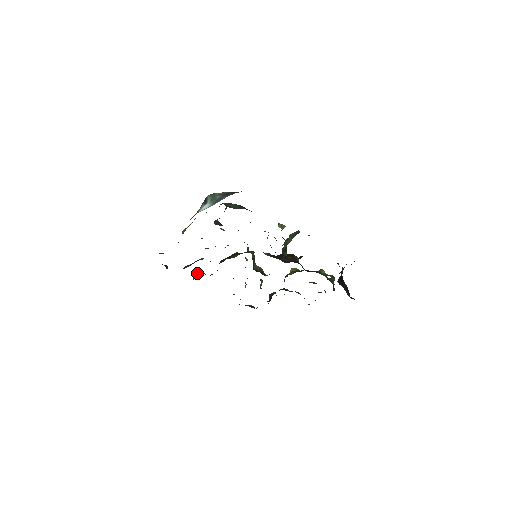
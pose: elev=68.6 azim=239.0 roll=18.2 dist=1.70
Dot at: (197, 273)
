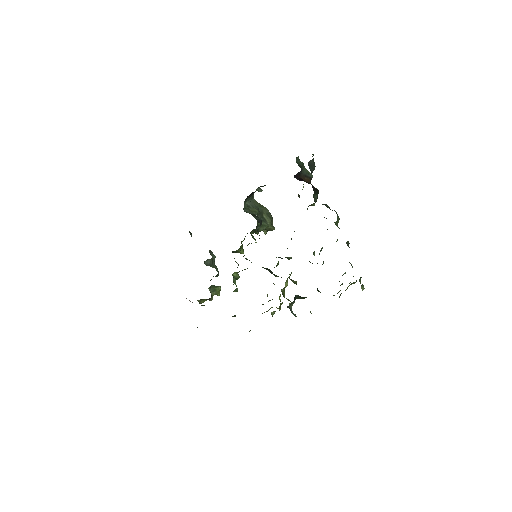
Dot at: occluded
